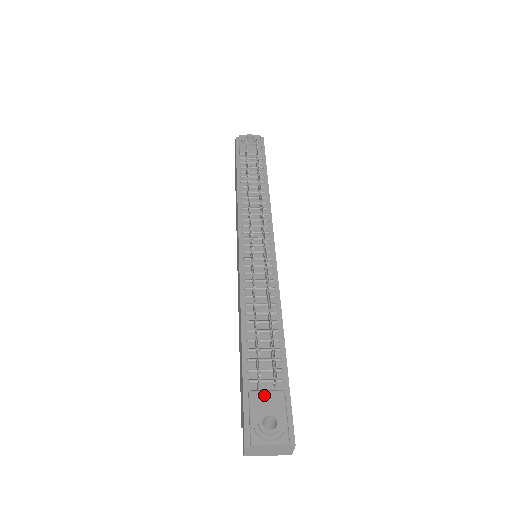
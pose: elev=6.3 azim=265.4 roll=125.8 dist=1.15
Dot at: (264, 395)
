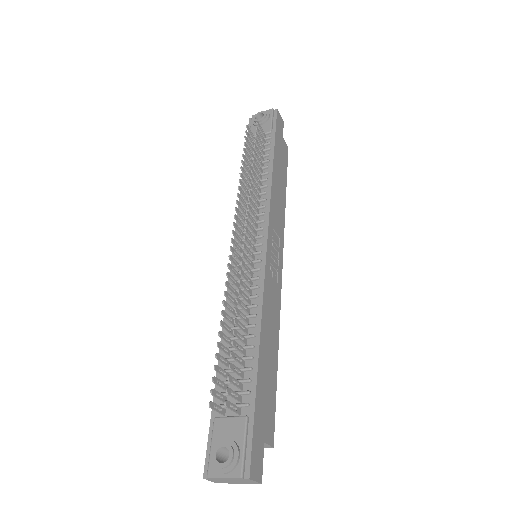
Dot at: (226, 422)
